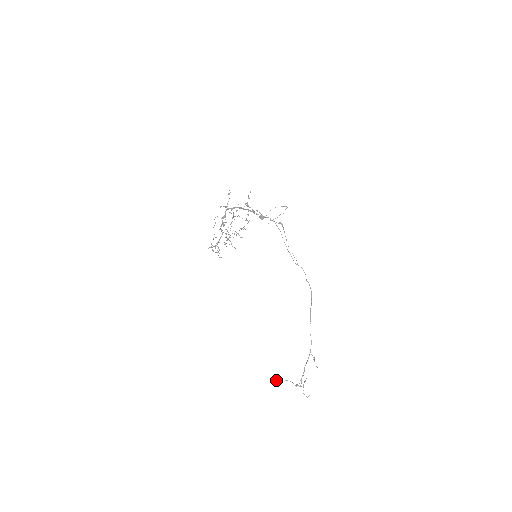
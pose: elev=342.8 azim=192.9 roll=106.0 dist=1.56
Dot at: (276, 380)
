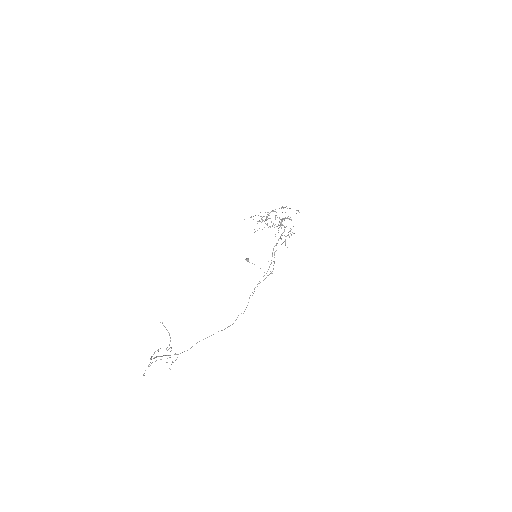
Dot at: (162, 323)
